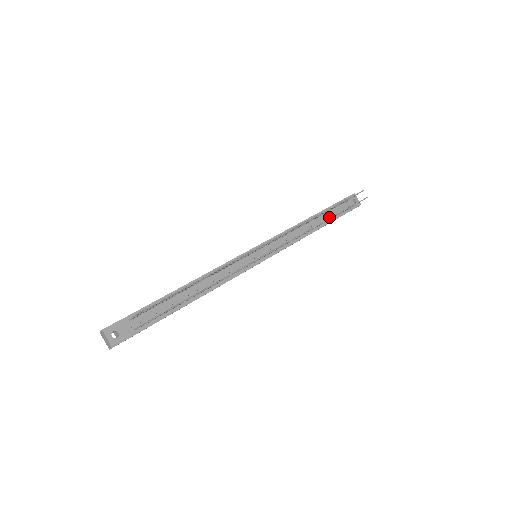
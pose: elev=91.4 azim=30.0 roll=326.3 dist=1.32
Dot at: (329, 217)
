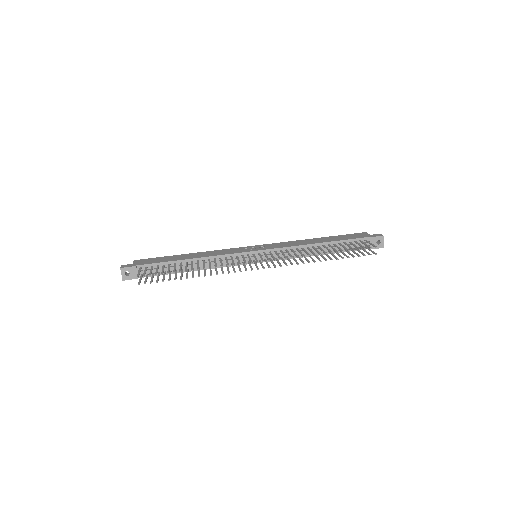
Dot at: (342, 248)
